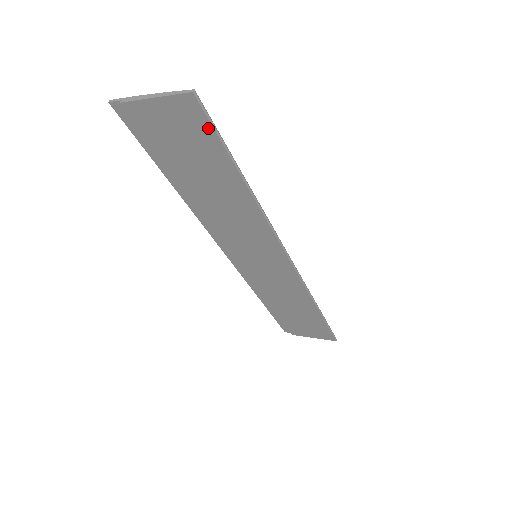
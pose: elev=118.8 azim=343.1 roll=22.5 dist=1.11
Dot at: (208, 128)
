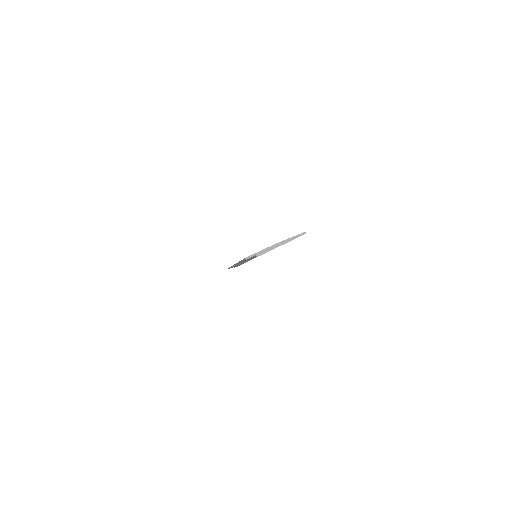
Dot at: occluded
